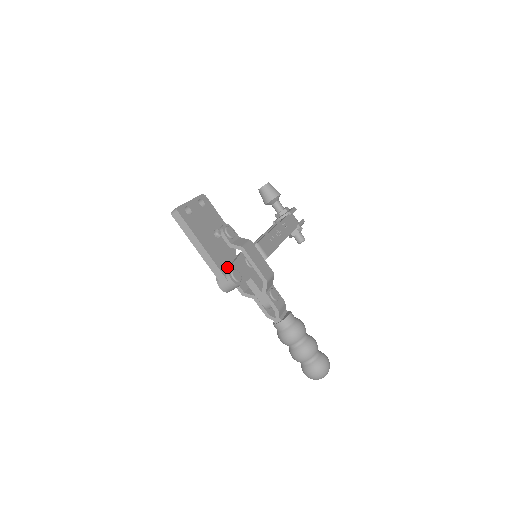
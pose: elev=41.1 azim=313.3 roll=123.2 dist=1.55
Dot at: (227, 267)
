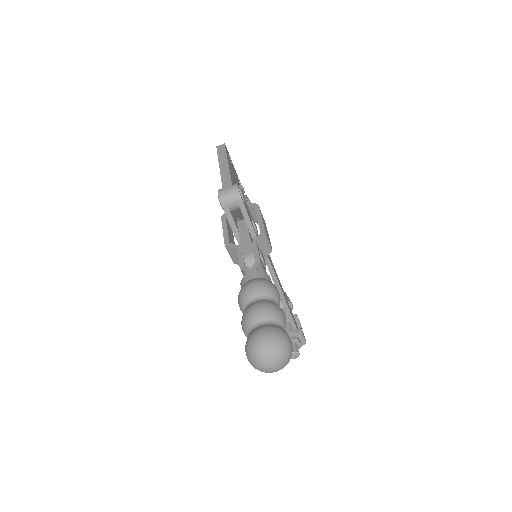
Dot at: occluded
